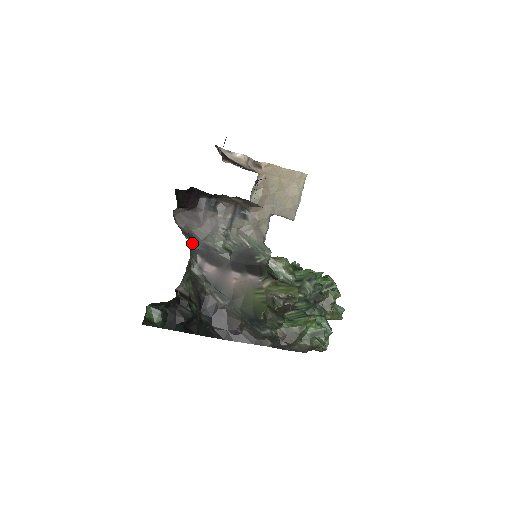
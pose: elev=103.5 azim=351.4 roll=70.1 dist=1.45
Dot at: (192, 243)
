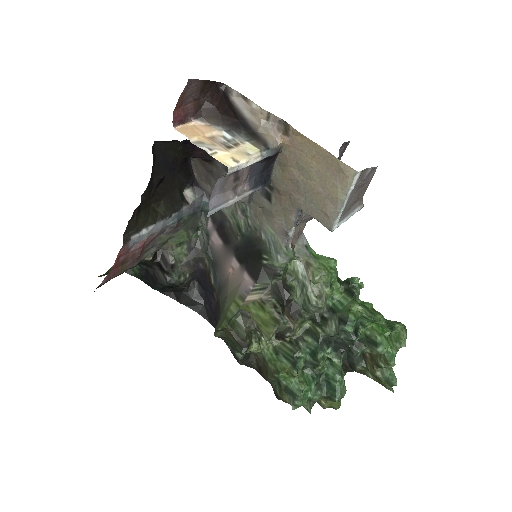
Dot at: (204, 202)
